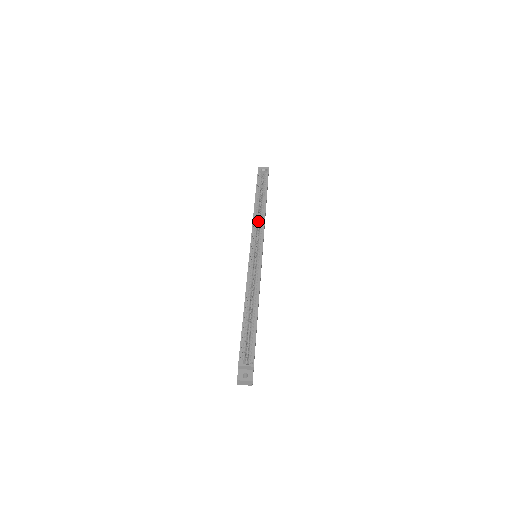
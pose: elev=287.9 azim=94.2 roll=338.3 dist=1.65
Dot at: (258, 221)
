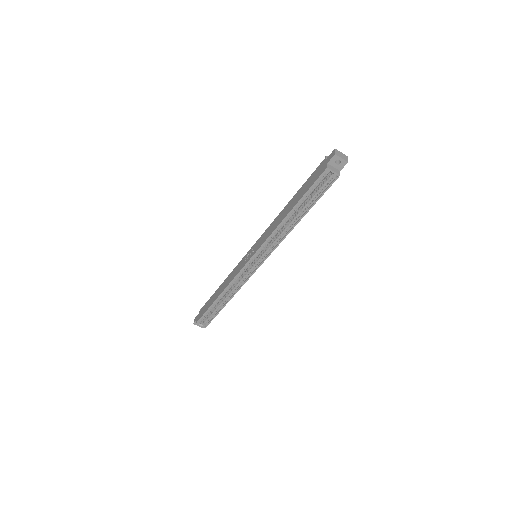
Dot at: occluded
